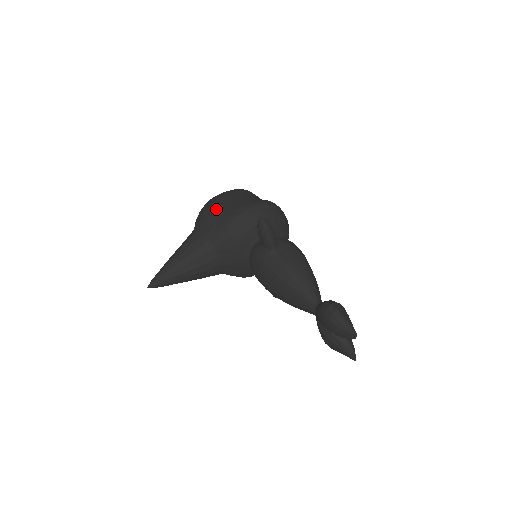
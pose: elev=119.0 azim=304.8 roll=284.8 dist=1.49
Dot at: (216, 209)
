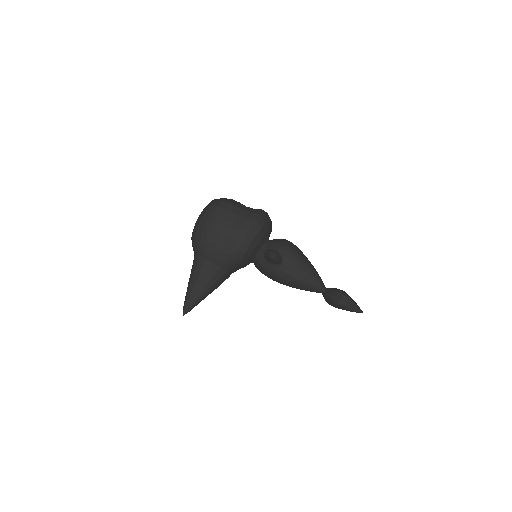
Dot at: (216, 240)
